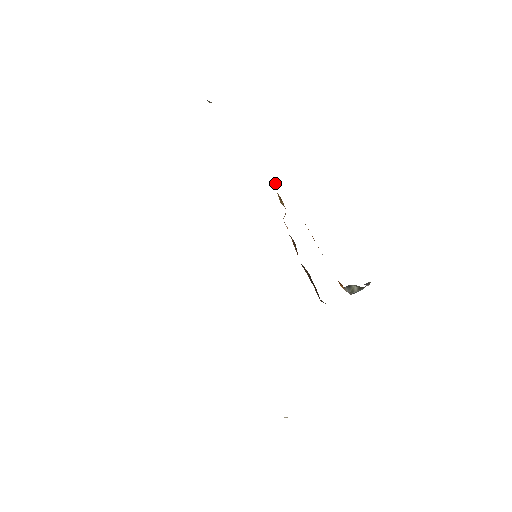
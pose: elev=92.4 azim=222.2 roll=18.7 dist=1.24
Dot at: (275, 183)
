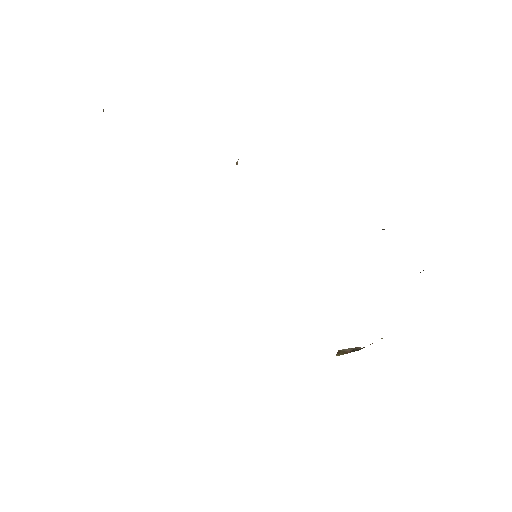
Dot at: (236, 164)
